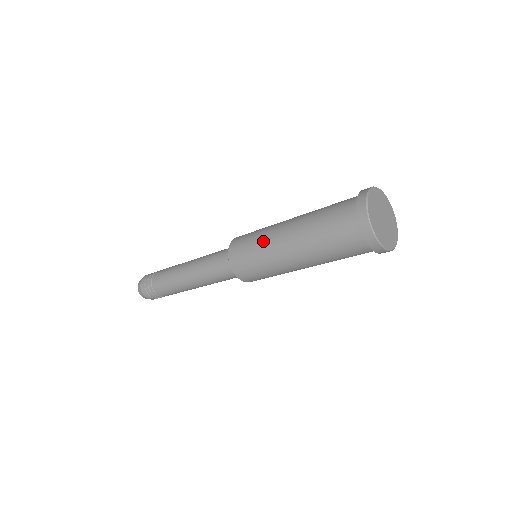
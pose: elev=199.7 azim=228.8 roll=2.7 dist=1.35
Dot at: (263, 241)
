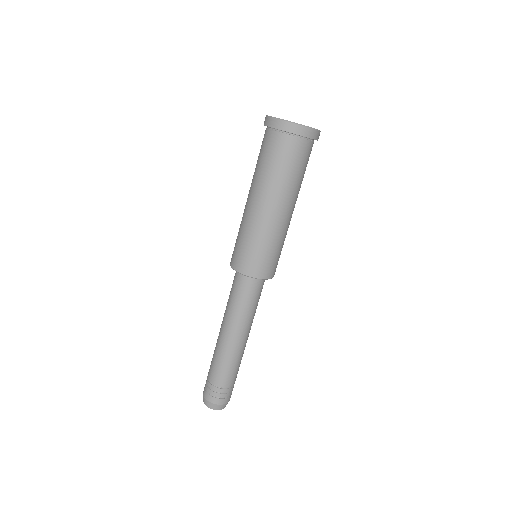
Dot at: occluded
